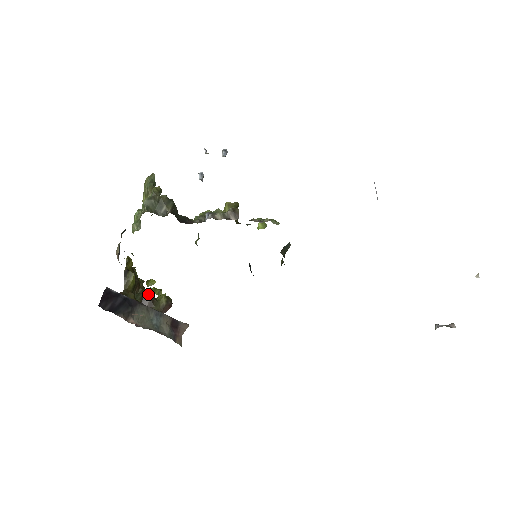
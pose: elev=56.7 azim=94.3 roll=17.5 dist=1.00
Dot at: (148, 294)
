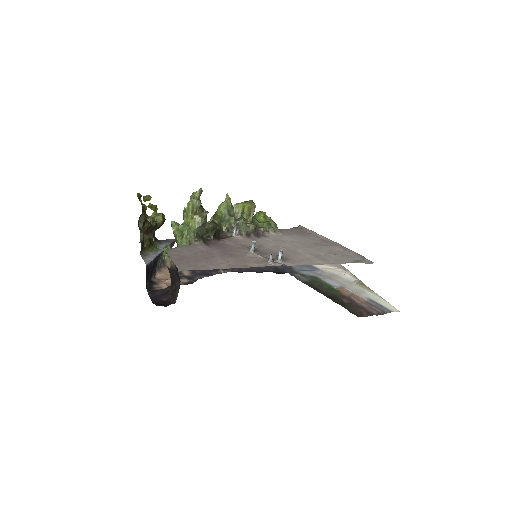
Dot at: (152, 223)
